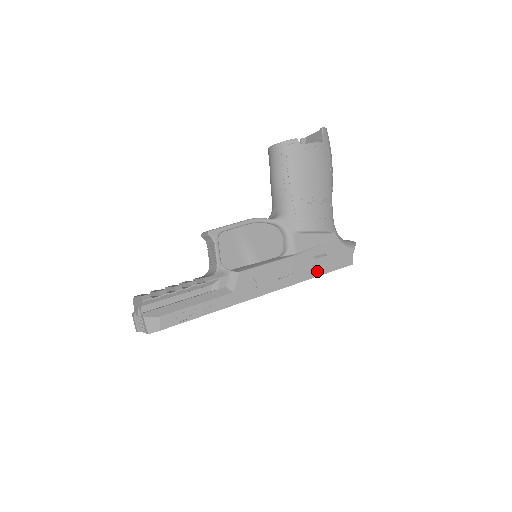
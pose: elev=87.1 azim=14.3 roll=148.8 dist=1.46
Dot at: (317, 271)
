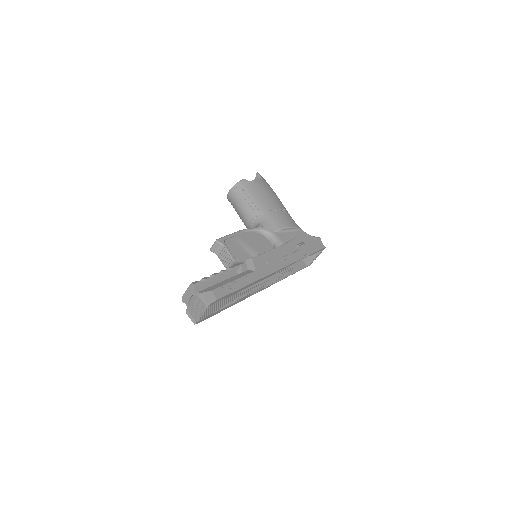
Dot at: (304, 253)
